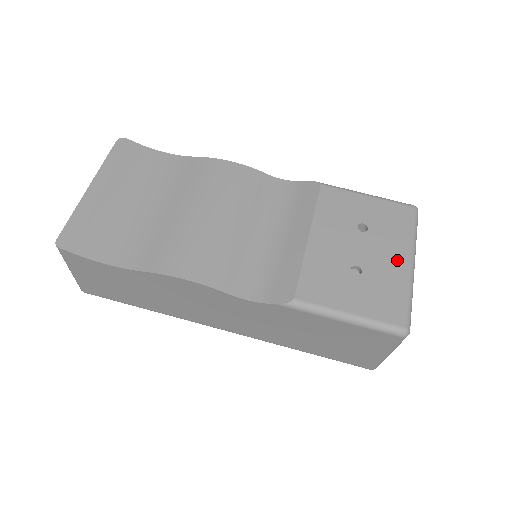
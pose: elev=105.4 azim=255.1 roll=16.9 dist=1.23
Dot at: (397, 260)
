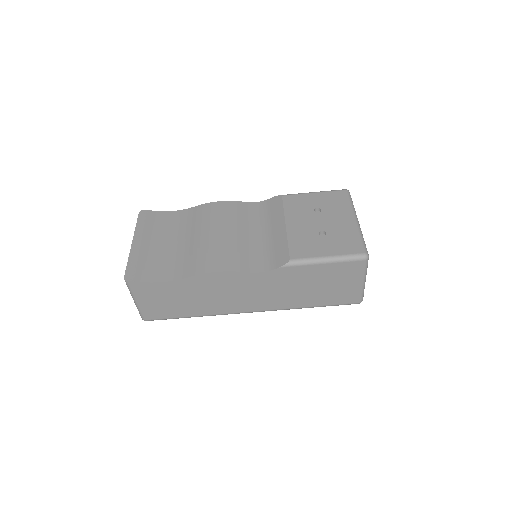
Dot at: (346, 220)
